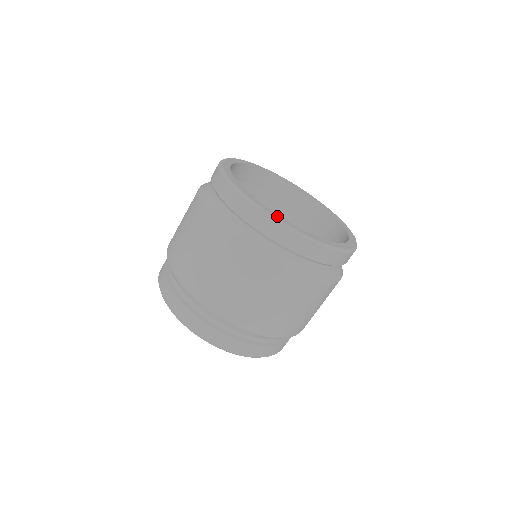
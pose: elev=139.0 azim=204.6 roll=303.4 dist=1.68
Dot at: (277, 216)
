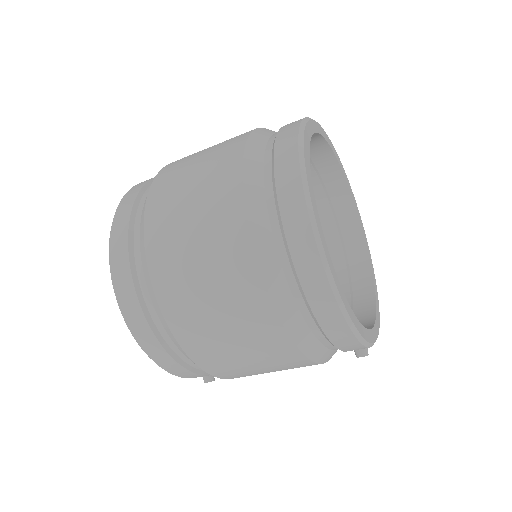
Dot at: (308, 139)
